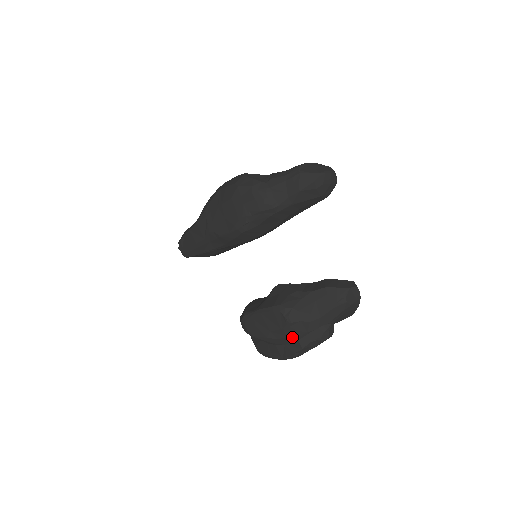
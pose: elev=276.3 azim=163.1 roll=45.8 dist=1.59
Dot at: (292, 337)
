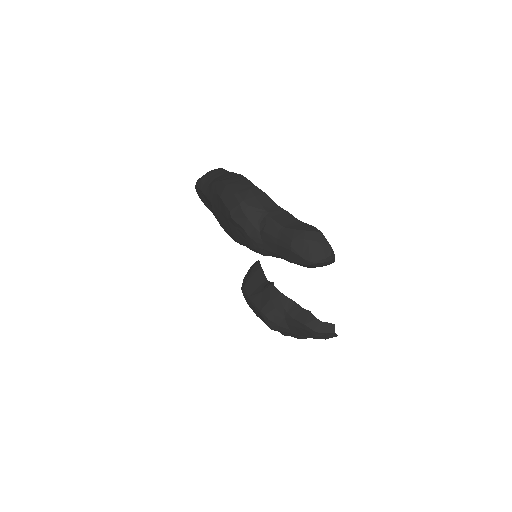
Dot at: occluded
